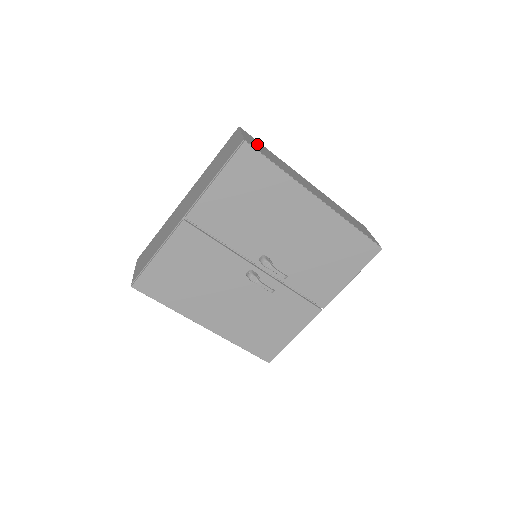
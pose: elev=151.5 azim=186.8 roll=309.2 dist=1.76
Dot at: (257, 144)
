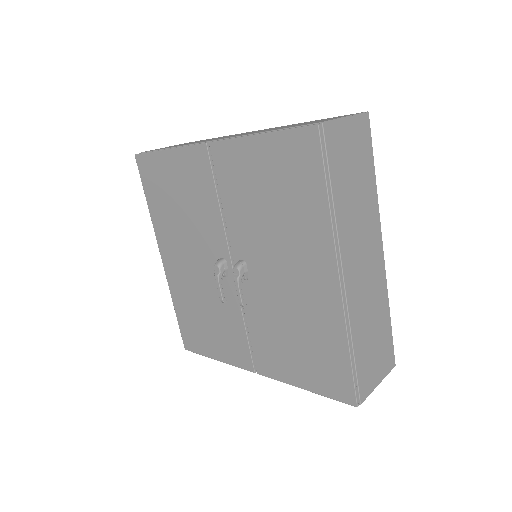
Dot at: (355, 149)
